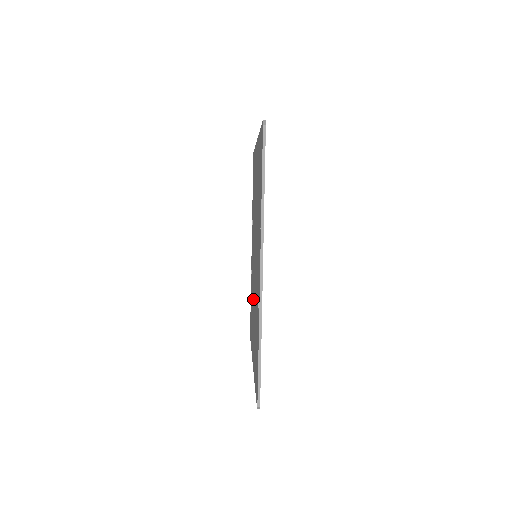
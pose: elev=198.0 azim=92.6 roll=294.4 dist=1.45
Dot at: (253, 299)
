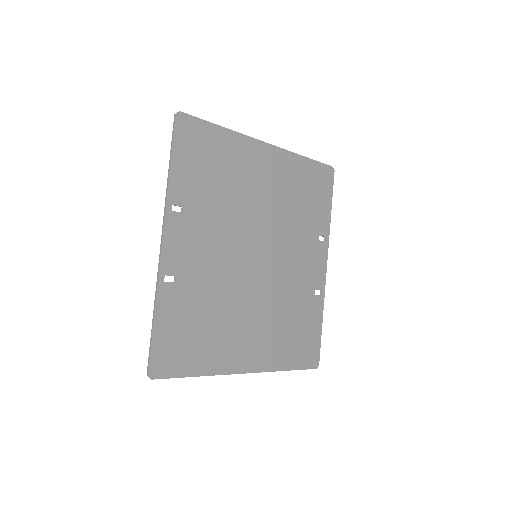
Dot at: (263, 305)
